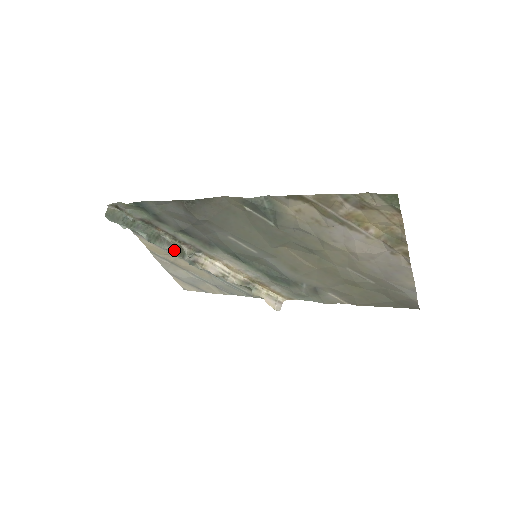
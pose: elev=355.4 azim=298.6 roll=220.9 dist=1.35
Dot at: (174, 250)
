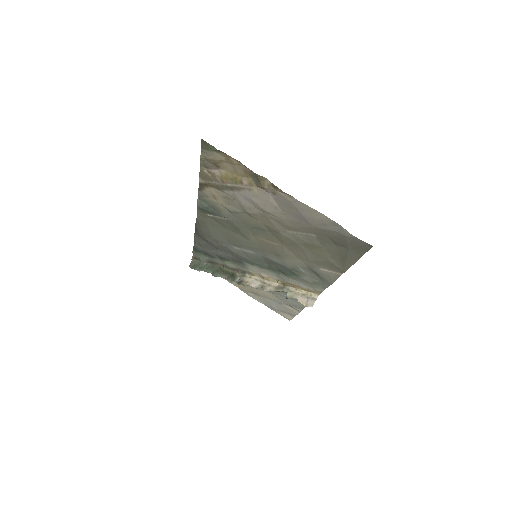
Dot at: (229, 277)
